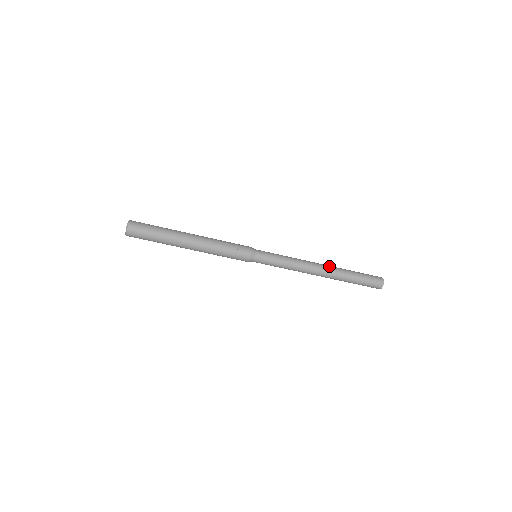
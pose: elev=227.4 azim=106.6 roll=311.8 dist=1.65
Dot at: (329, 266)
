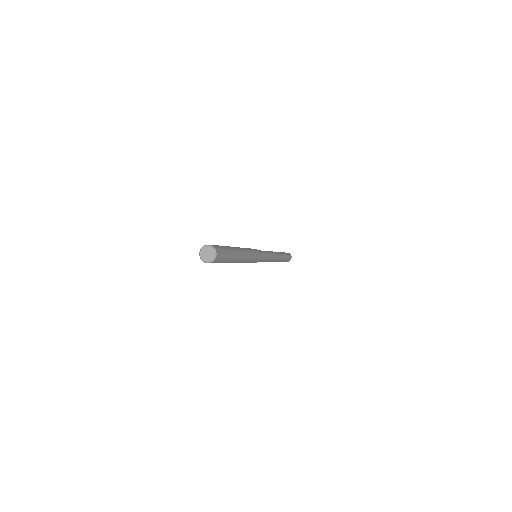
Dot at: (279, 254)
